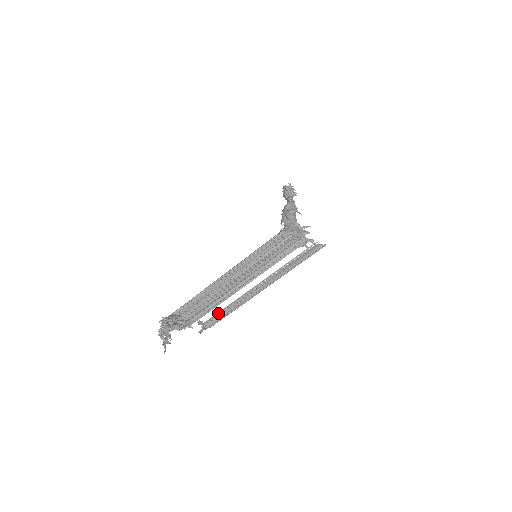
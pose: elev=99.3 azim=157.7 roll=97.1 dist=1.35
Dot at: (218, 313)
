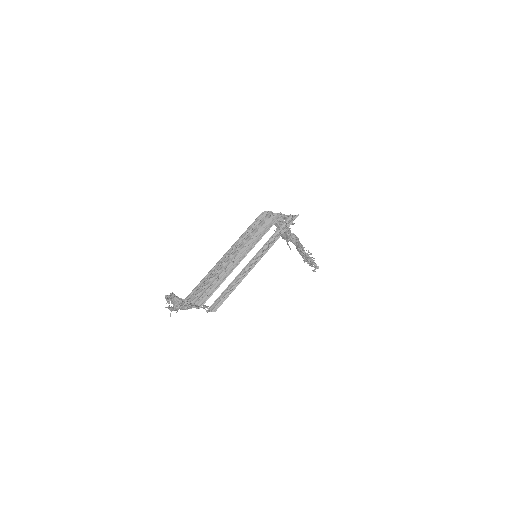
Dot at: (221, 295)
